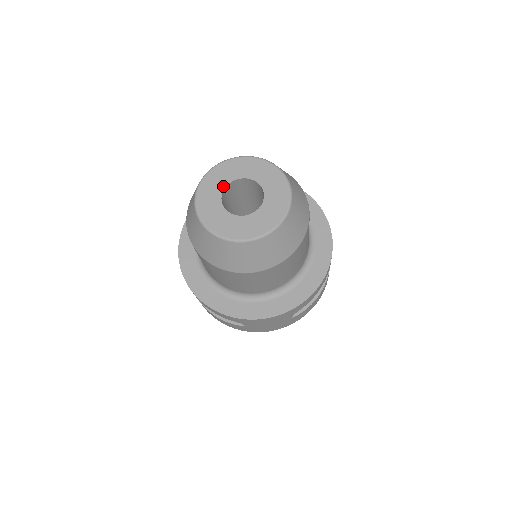
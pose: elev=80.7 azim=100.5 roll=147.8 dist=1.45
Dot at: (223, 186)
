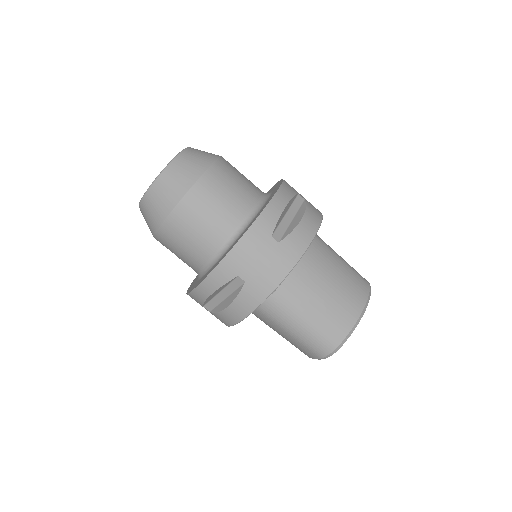
Dot at: occluded
